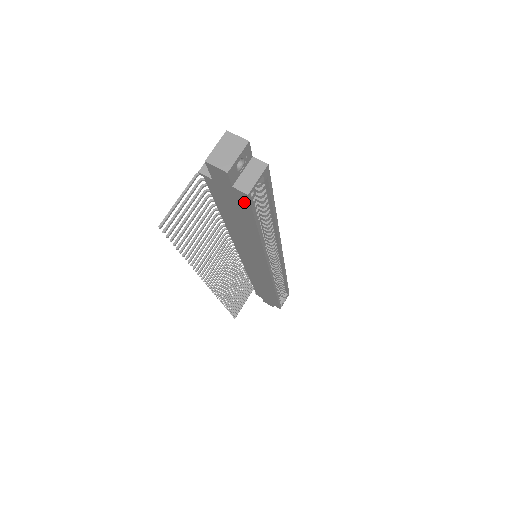
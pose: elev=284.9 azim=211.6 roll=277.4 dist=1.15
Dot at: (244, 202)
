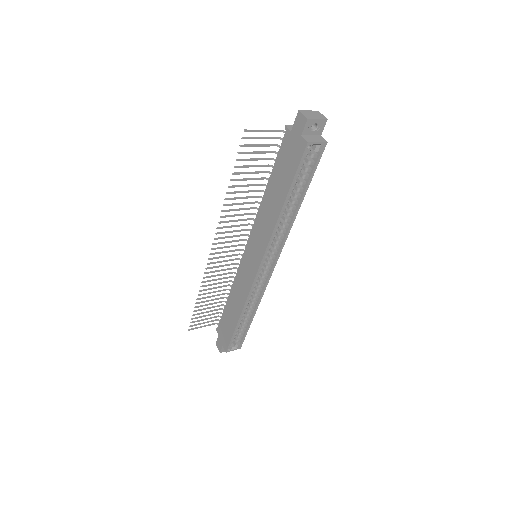
Dot at: (299, 153)
